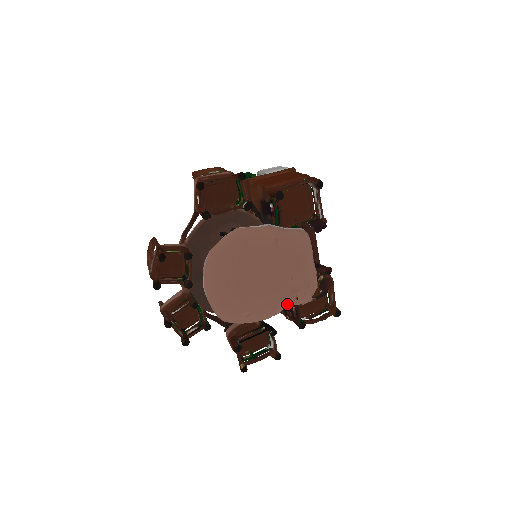
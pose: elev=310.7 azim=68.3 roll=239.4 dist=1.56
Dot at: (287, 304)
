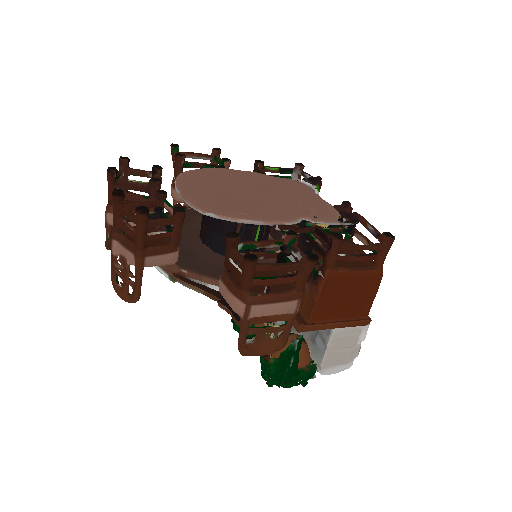
Dot at: (302, 218)
